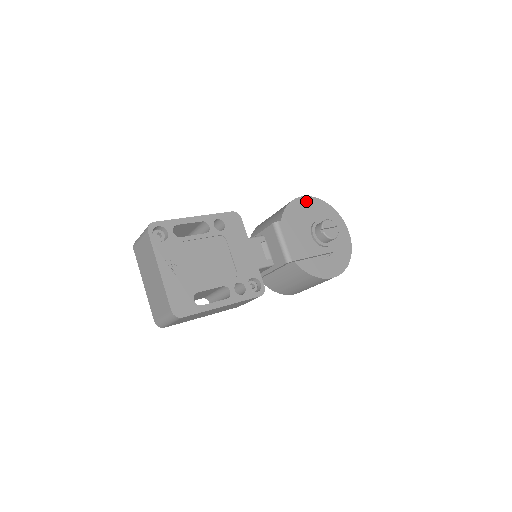
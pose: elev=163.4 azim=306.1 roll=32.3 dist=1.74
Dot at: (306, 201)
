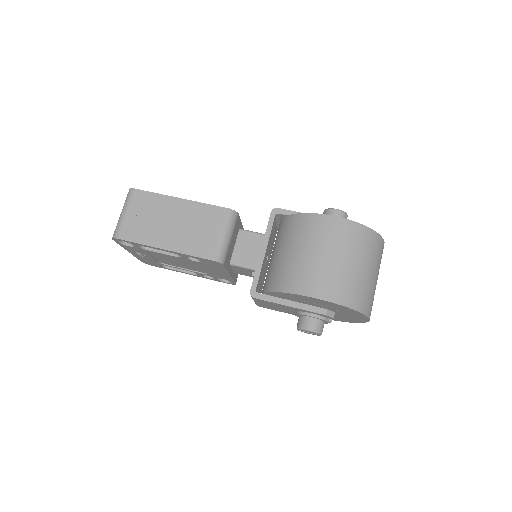
Dot at: (318, 300)
